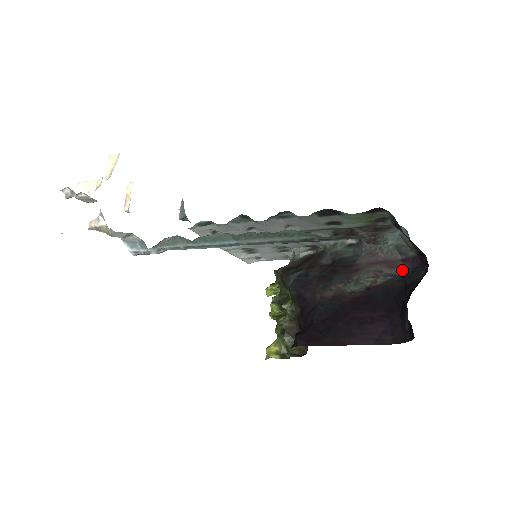
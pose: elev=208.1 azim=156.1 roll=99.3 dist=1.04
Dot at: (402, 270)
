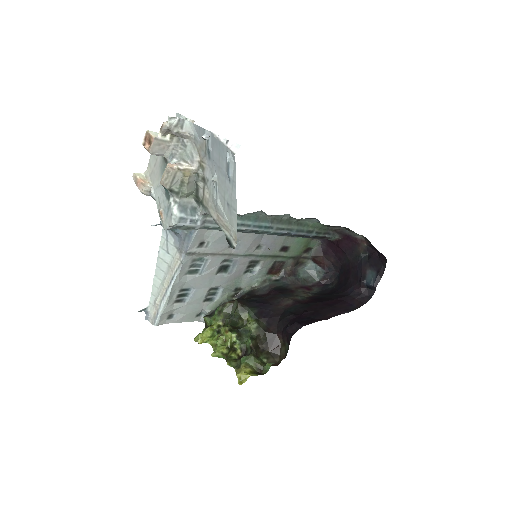
Dot at: (315, 291)
